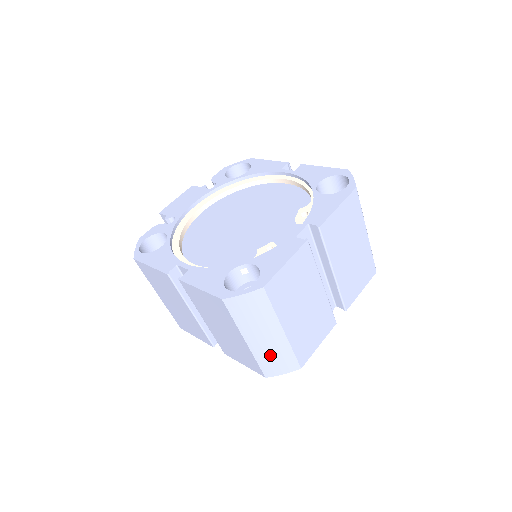
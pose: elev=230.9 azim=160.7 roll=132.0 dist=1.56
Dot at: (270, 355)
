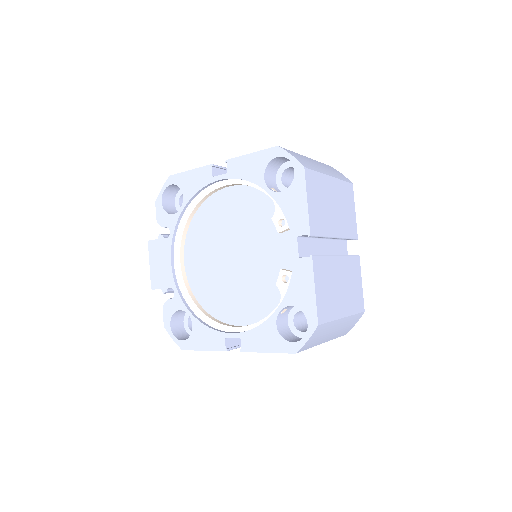
Dot at: (342, 330)
